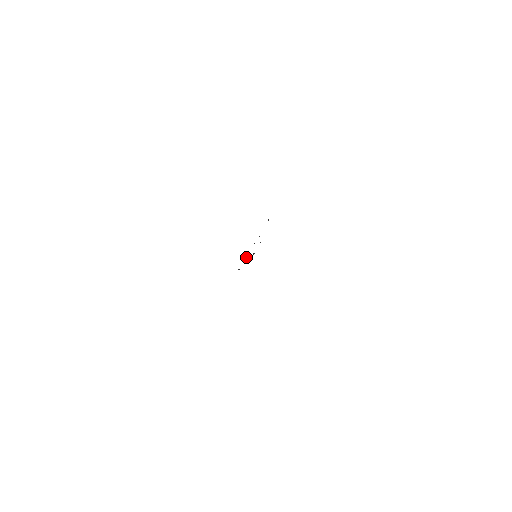
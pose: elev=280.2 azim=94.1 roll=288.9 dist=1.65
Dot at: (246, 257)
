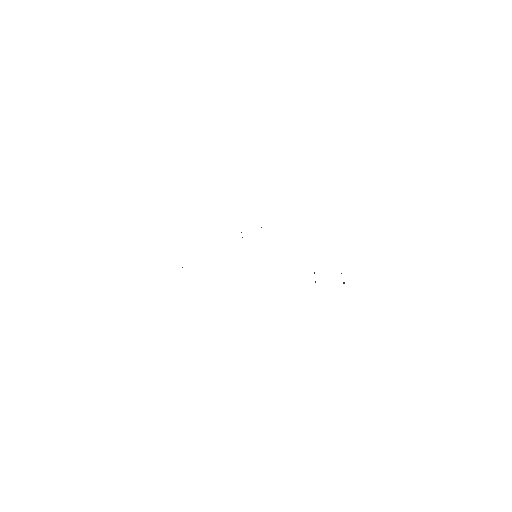
Dot at: occluded
